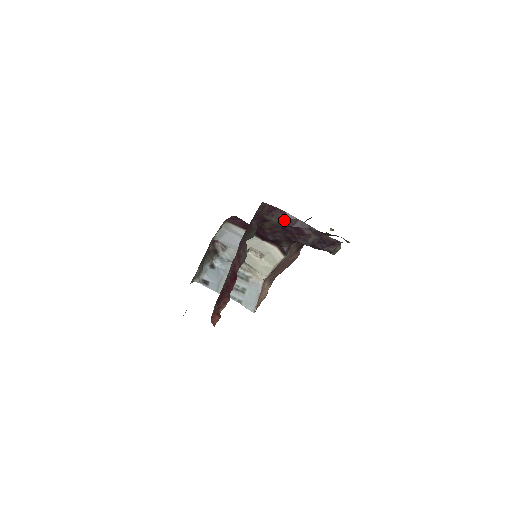
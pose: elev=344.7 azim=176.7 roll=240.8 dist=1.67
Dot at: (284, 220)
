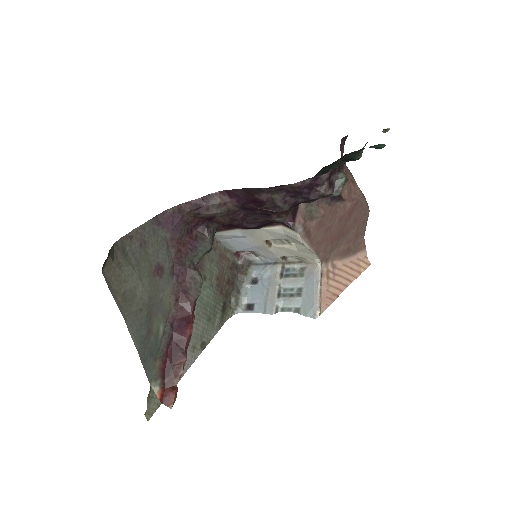
Dot at: (230, 202)
